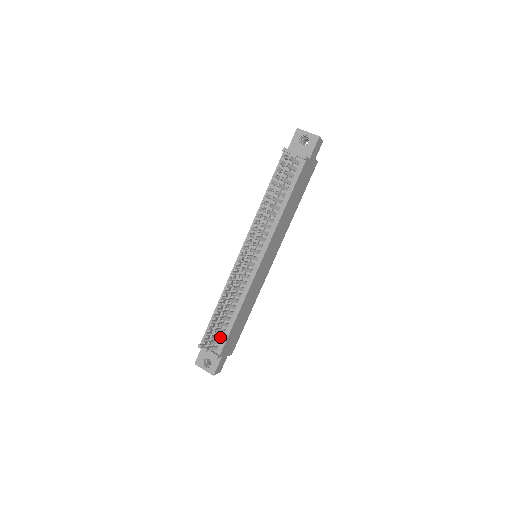
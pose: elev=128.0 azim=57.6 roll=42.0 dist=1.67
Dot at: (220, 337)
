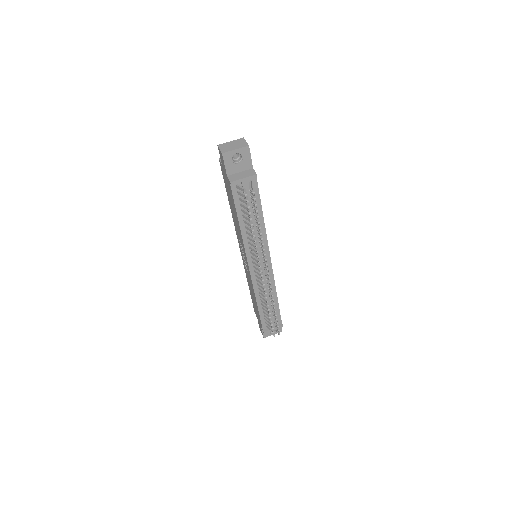
Dot at: occluded
